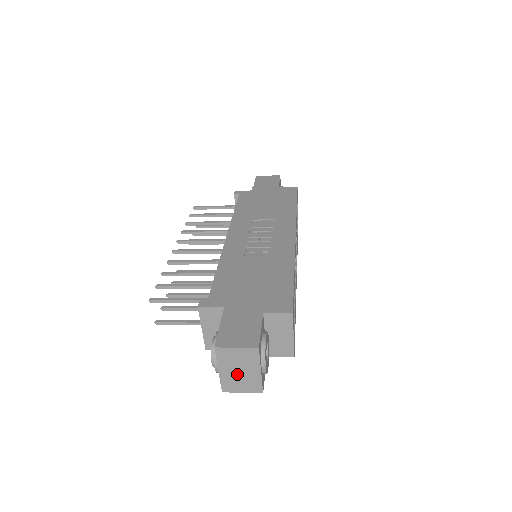
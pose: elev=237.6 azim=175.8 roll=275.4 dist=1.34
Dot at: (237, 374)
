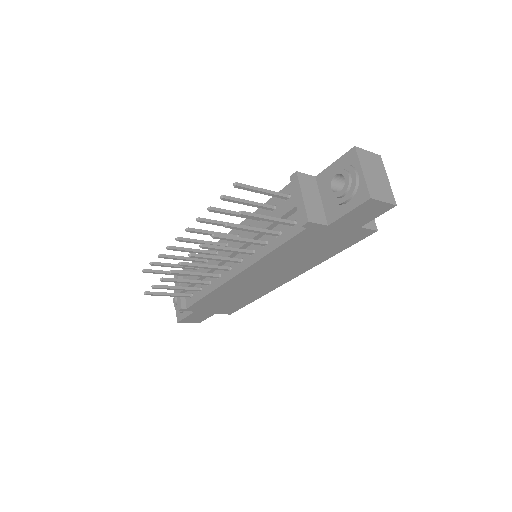
Dot at: (375, 179)
